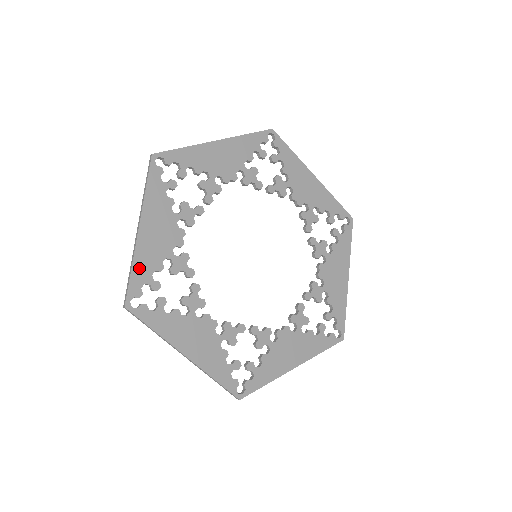
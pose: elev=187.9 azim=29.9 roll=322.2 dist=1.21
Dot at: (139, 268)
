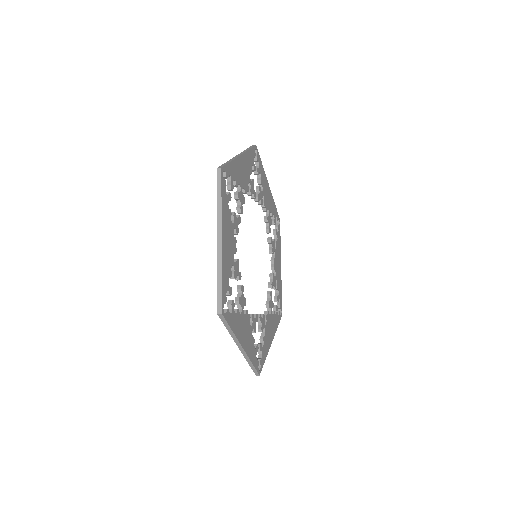
Dot at: (224, 276)
